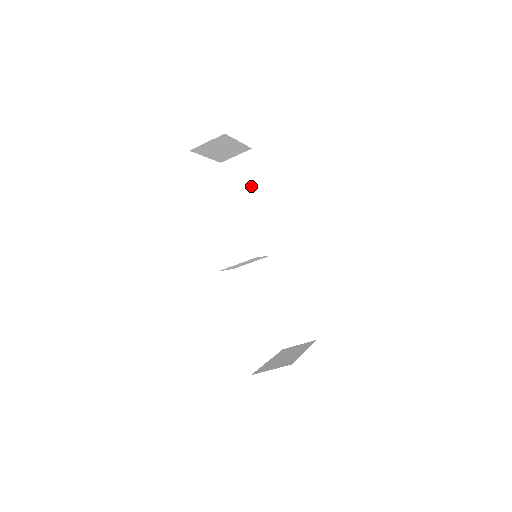
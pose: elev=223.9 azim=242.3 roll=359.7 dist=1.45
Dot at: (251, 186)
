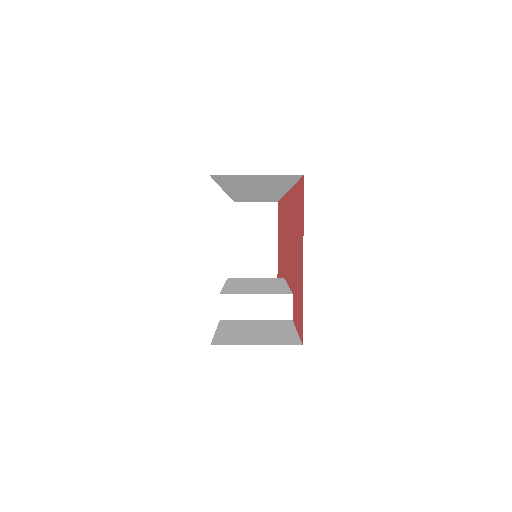
Dot at: occluded
